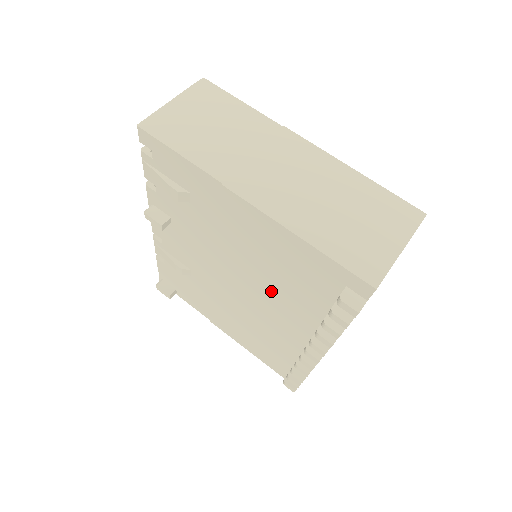
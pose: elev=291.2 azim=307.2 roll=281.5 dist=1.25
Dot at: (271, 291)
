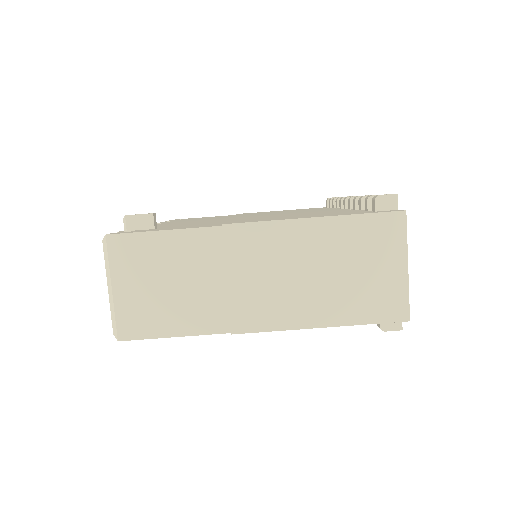
Dot at: occluded
